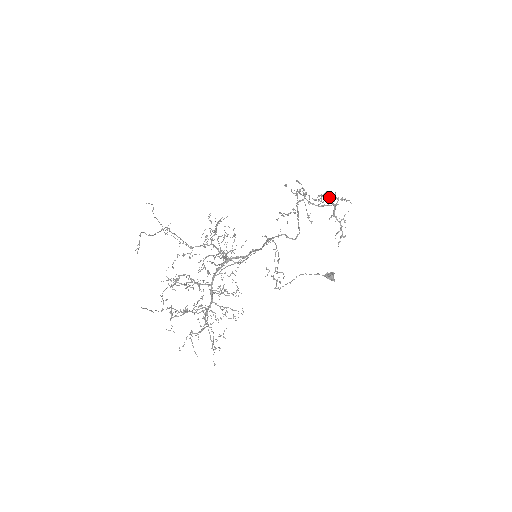
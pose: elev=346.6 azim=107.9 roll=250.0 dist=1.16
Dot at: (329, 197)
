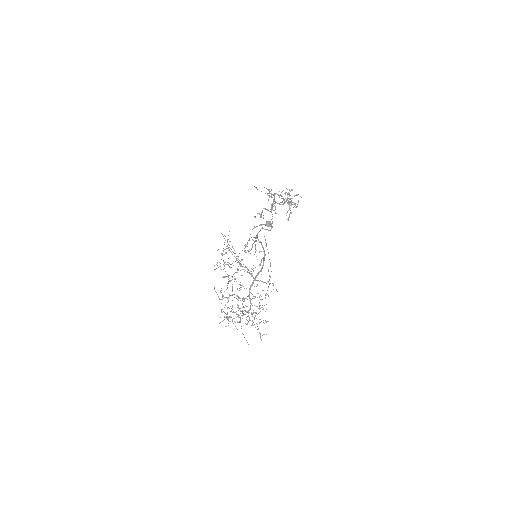
Dot at: (293, 202)
